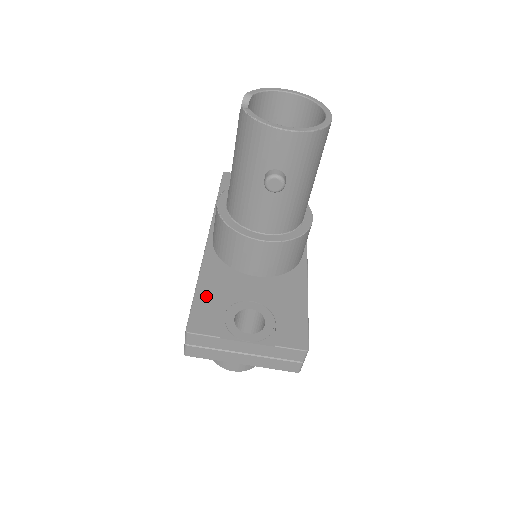
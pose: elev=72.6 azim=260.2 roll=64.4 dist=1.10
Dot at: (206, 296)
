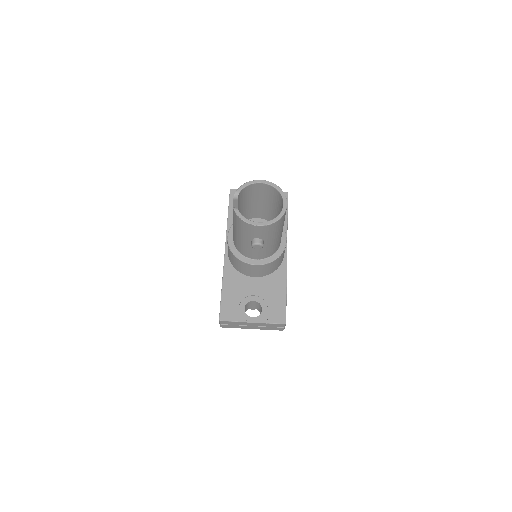
Dot at: (228, 296)
